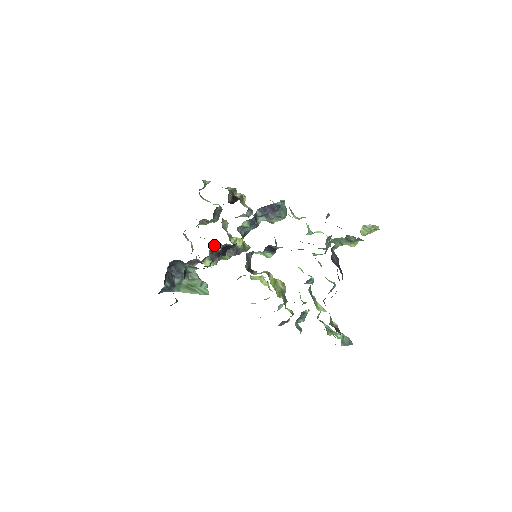
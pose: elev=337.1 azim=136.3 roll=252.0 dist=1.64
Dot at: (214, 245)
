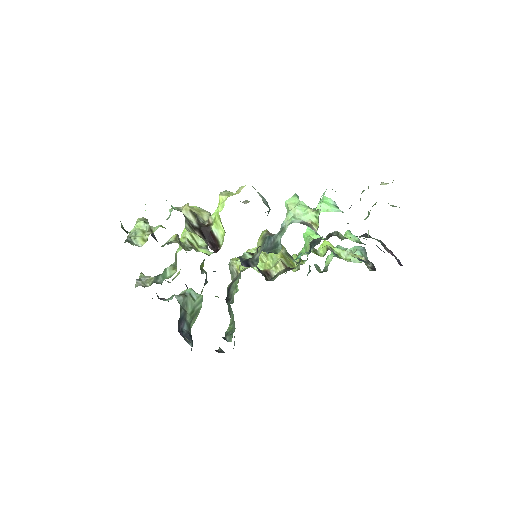
Dot at: occluded
